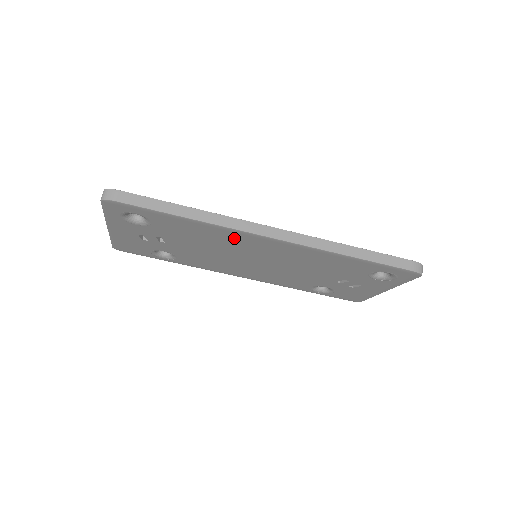
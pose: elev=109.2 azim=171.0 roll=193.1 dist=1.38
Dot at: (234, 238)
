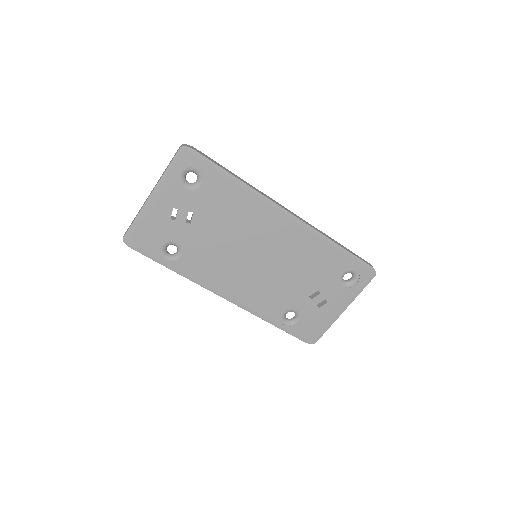
Dot at: (259, 213)
